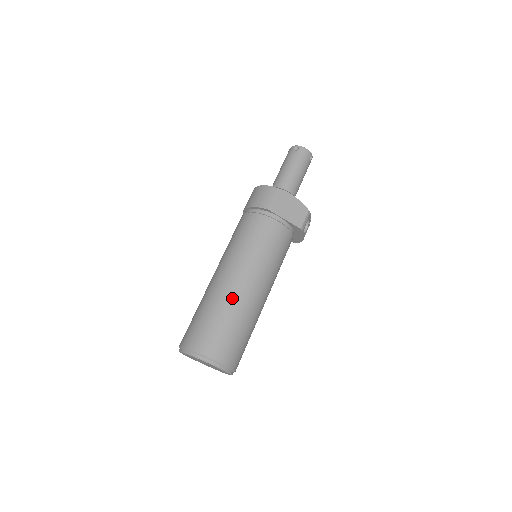
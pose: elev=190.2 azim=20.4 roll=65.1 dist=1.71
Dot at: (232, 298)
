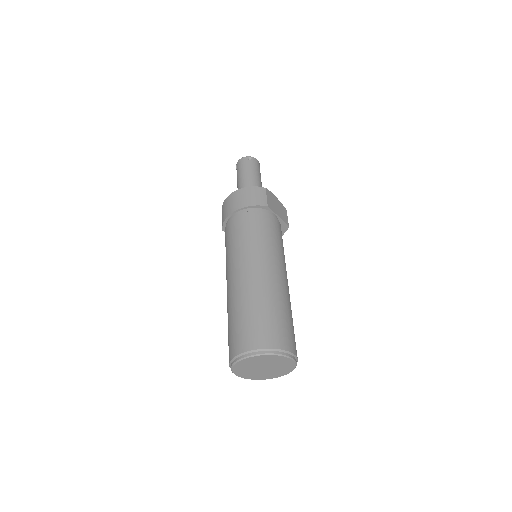
Dot at: (278, 290)
